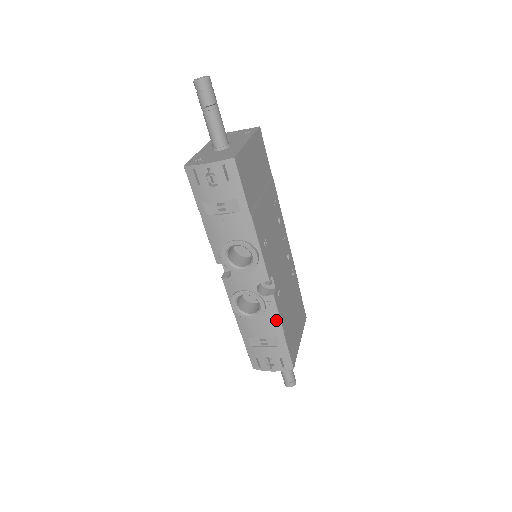
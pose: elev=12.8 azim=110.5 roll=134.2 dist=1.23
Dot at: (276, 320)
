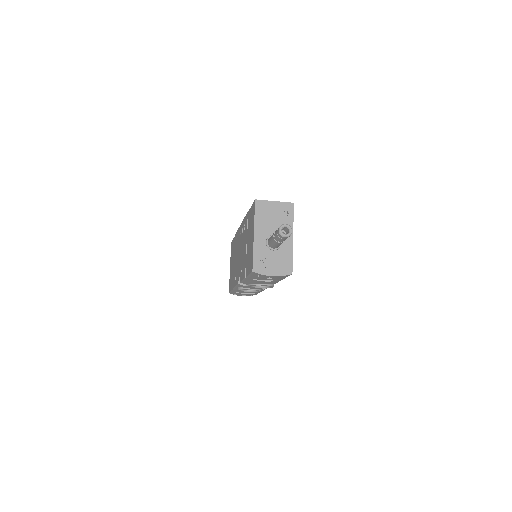
Dot at: occluded
